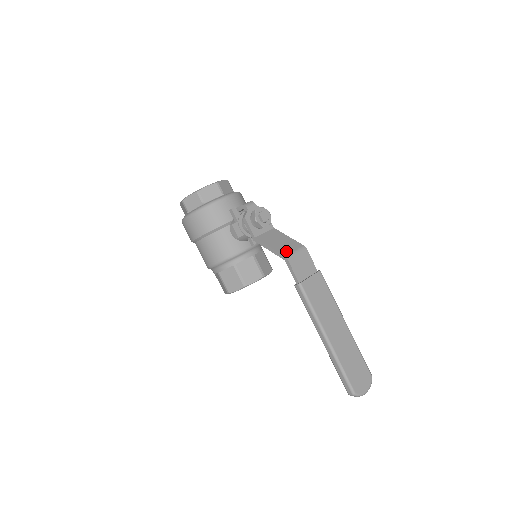
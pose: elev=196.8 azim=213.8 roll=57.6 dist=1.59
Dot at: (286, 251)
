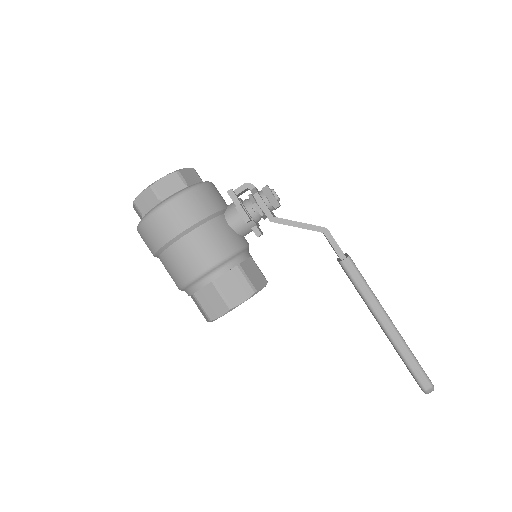
Dot at: occluded
